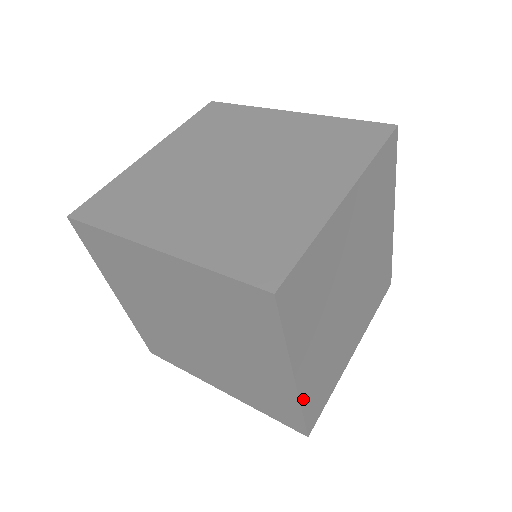
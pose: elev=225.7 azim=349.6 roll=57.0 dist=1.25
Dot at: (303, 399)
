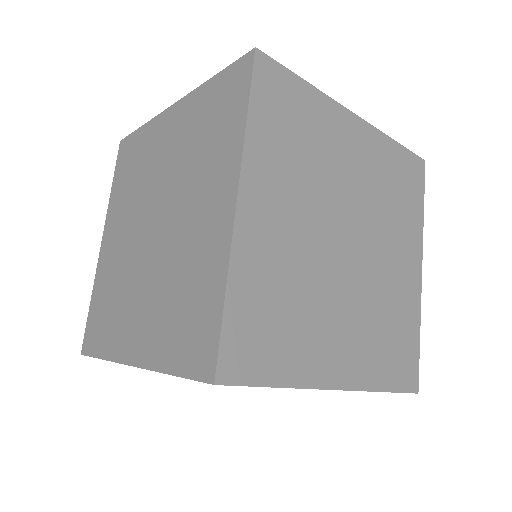
Dot at: (372, 384)
